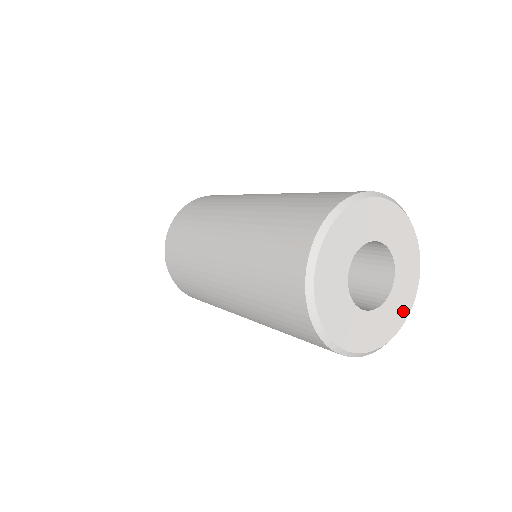
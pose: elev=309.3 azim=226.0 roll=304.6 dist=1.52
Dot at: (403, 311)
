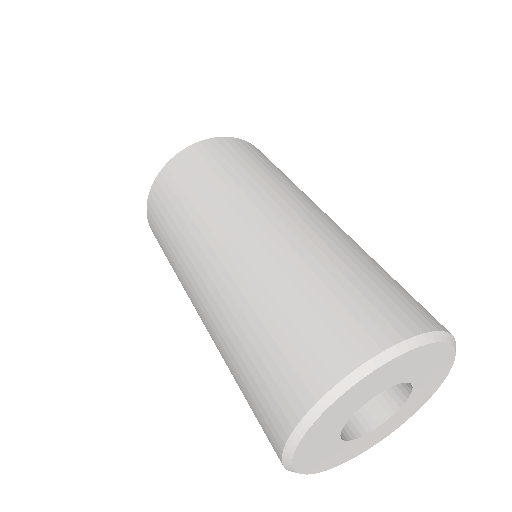
Dot at: (392, 428)
